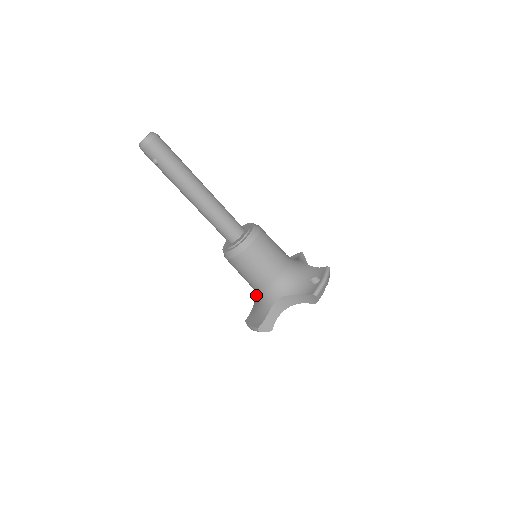
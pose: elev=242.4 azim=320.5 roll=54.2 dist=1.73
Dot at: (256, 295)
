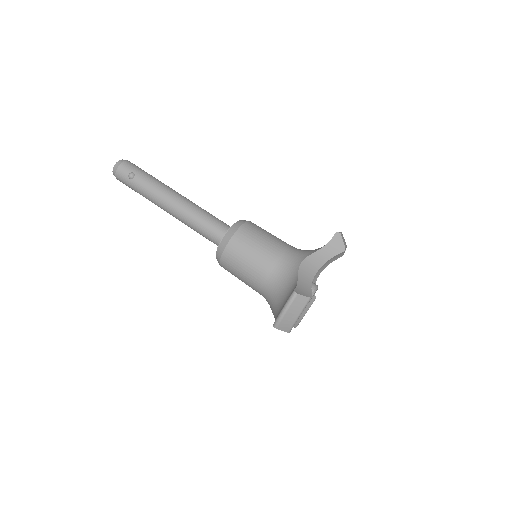
Dot at: (273, 290)
